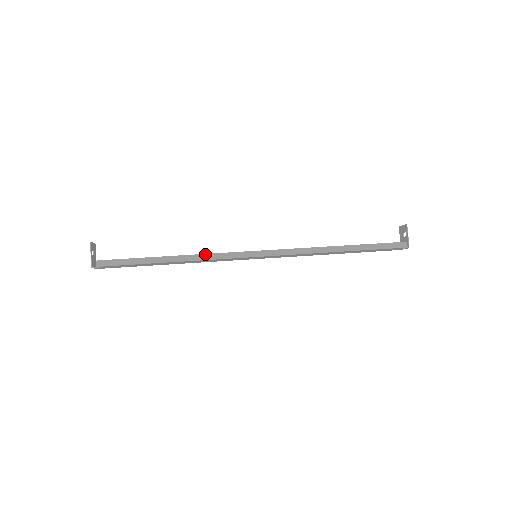
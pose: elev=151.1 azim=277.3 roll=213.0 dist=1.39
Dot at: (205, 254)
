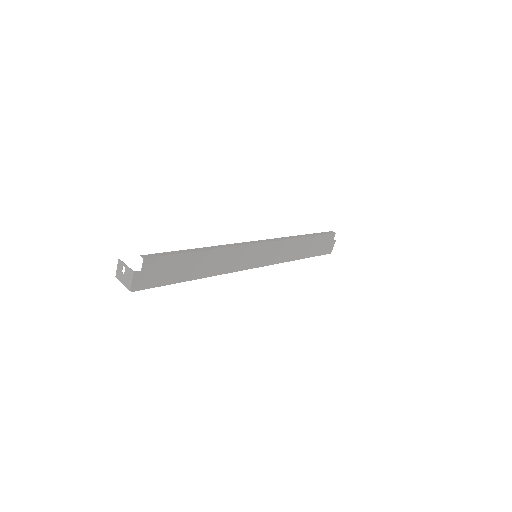
Dot at: (225, 245)
